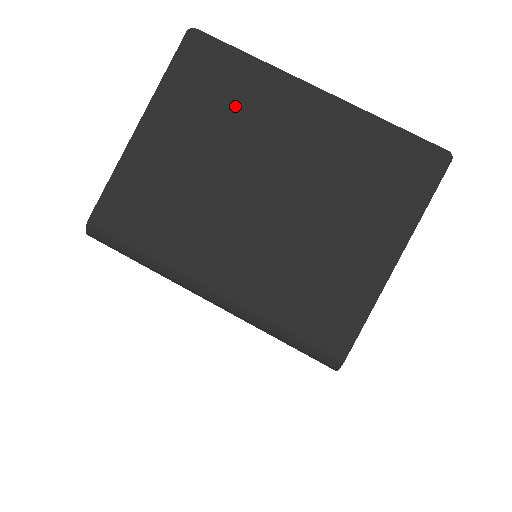
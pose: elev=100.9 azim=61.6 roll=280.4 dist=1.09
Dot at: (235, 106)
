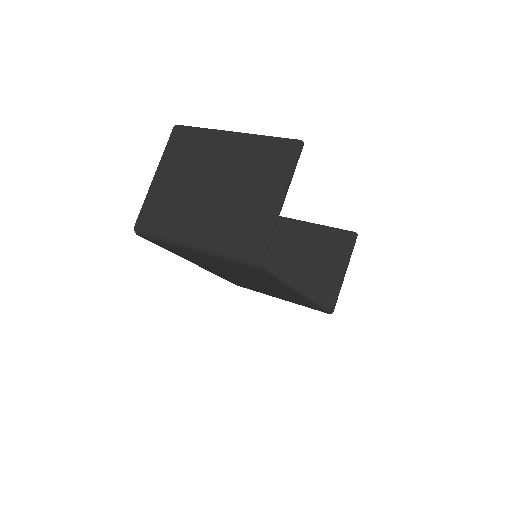
Dot at: (197, 152)
